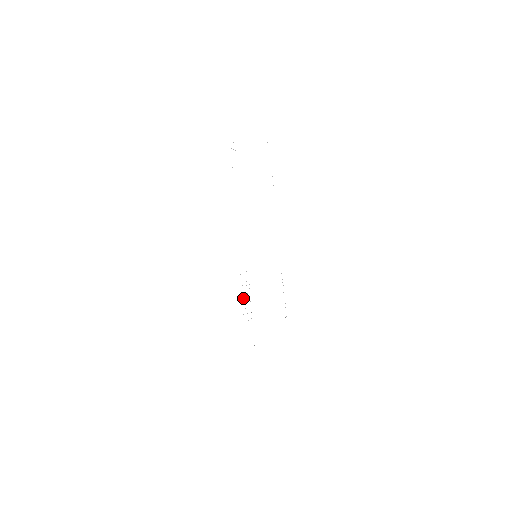
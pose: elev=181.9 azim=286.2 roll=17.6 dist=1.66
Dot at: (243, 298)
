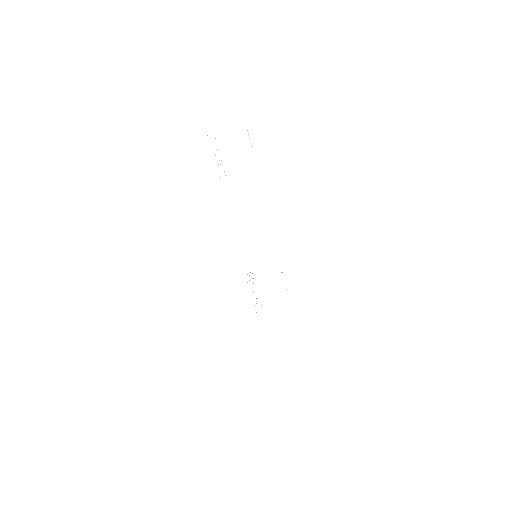
Dot at: occluded
